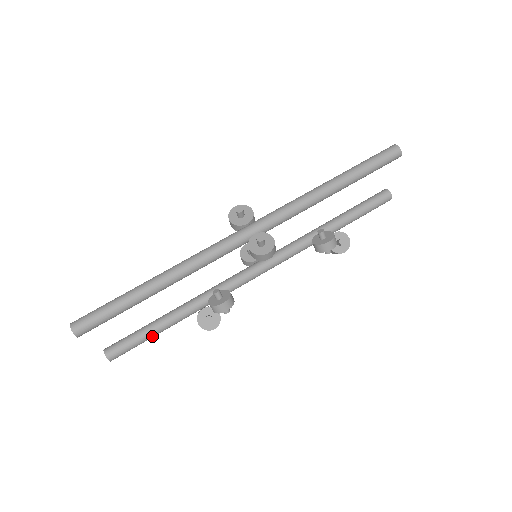
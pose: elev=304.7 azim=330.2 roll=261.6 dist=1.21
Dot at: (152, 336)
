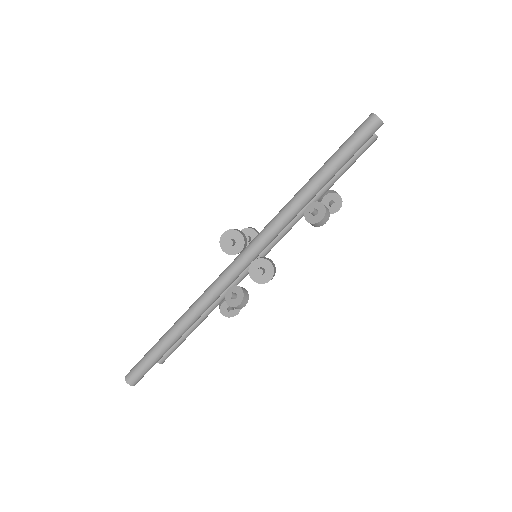
Dot at: occluded
